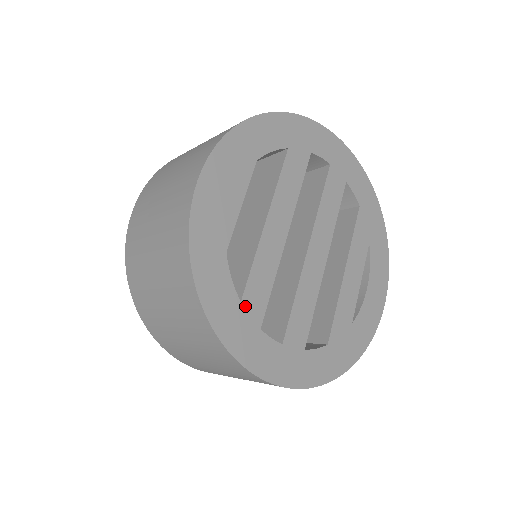
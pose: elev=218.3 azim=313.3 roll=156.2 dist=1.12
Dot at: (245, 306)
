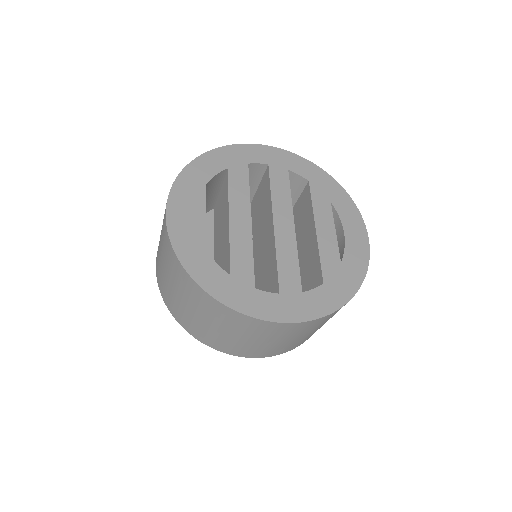
Dot at: (235, 277)
